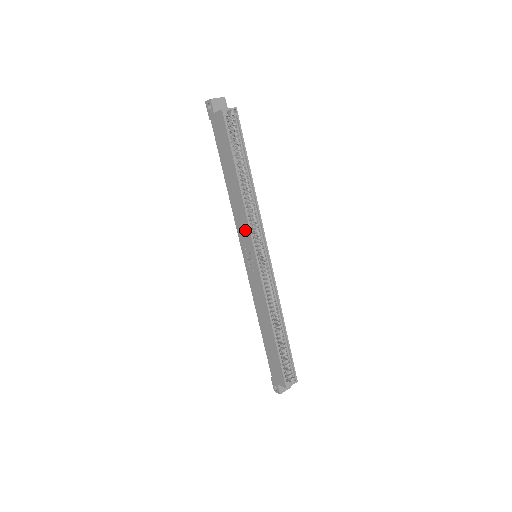
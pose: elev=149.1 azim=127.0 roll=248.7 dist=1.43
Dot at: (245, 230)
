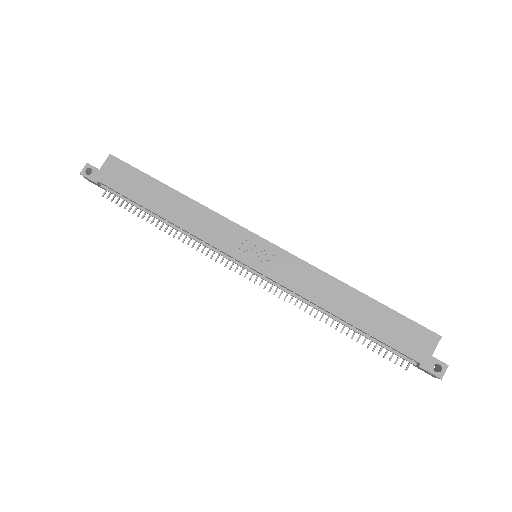
Dot at: (224, 229)
